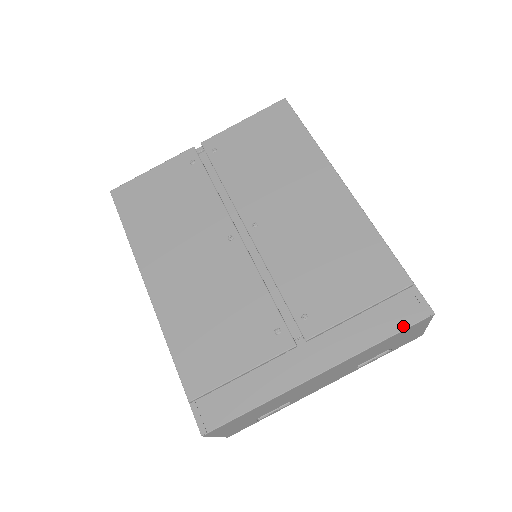
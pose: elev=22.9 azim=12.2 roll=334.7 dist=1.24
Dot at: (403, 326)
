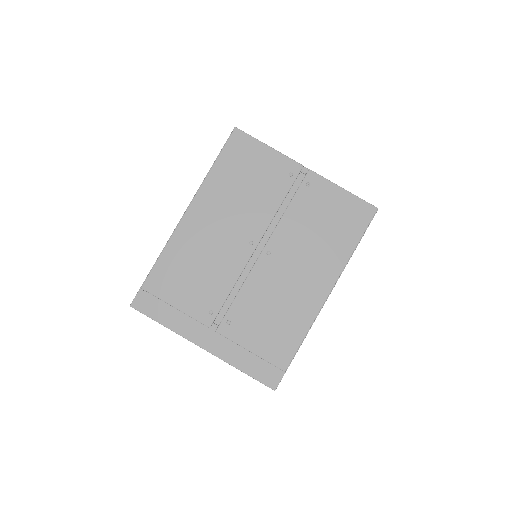
Dot at: (258, 378)
